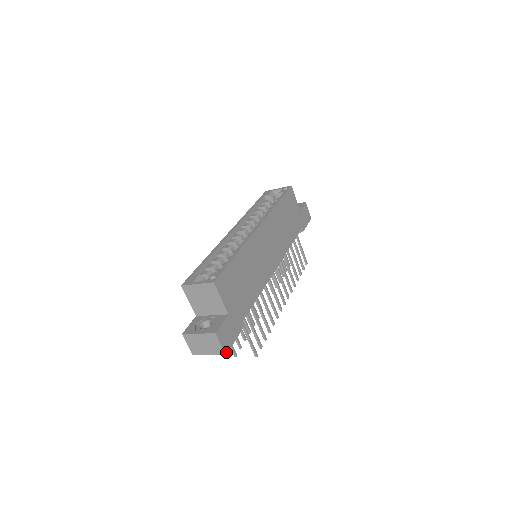
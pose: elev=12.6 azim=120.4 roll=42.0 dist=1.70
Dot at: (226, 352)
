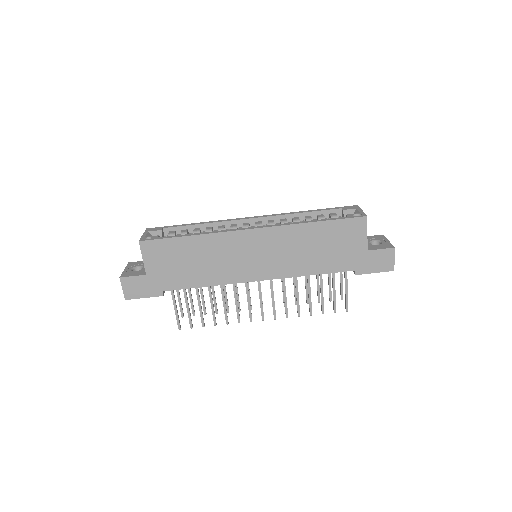
Dot at: (127, 298)
